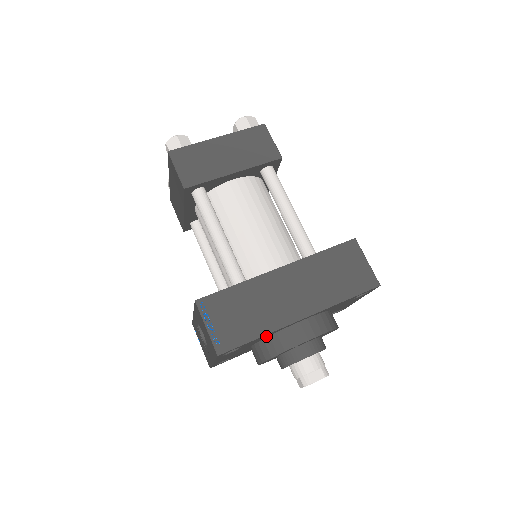
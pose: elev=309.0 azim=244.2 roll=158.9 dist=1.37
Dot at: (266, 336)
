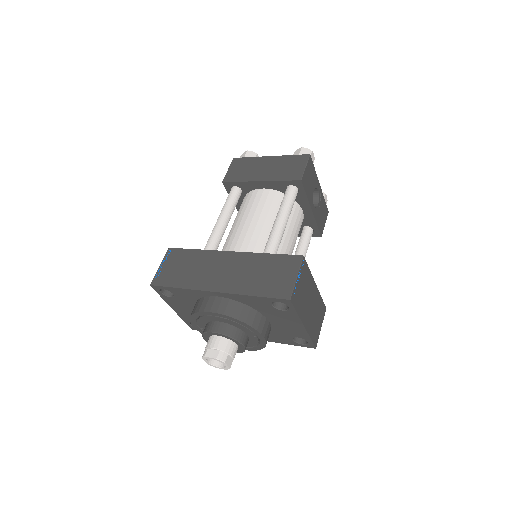
Dot at: (193, 296)
